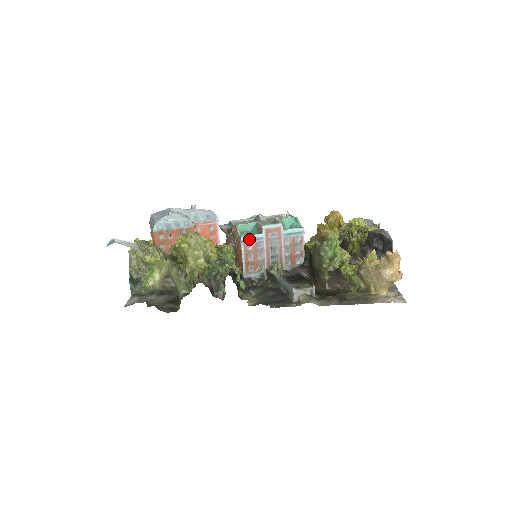
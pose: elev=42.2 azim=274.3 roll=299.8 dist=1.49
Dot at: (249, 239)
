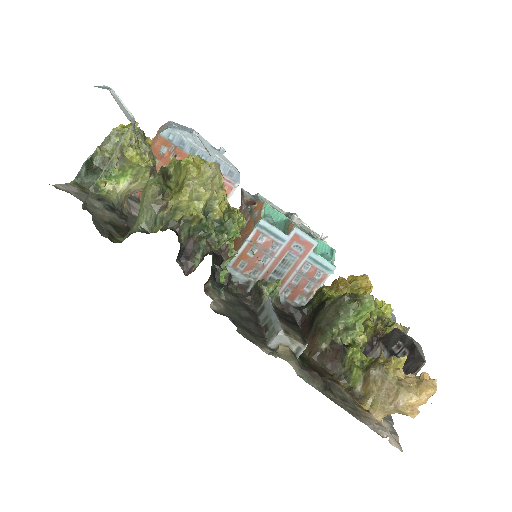
Dot at: (269, 229)
